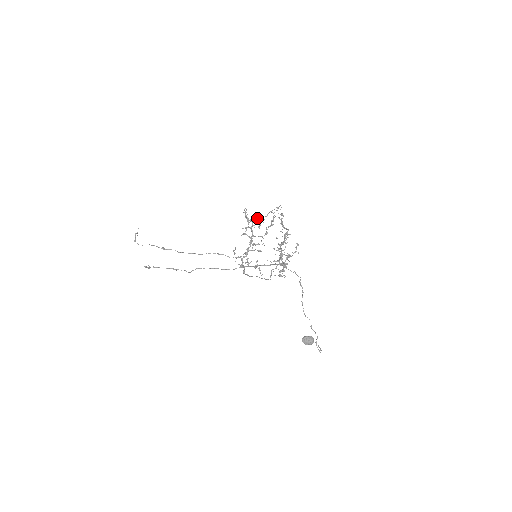
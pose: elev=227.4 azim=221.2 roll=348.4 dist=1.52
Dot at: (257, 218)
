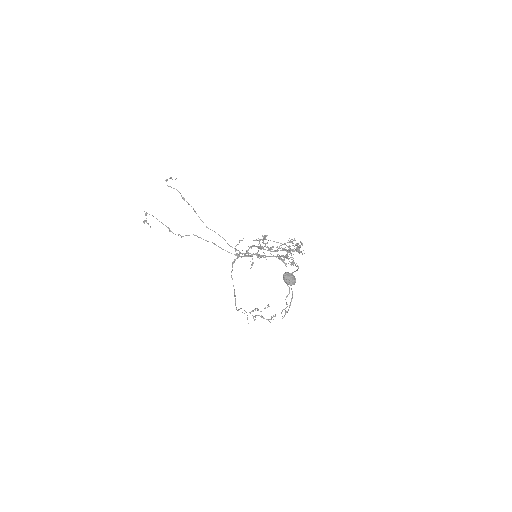
Dot at: (271, 247)
